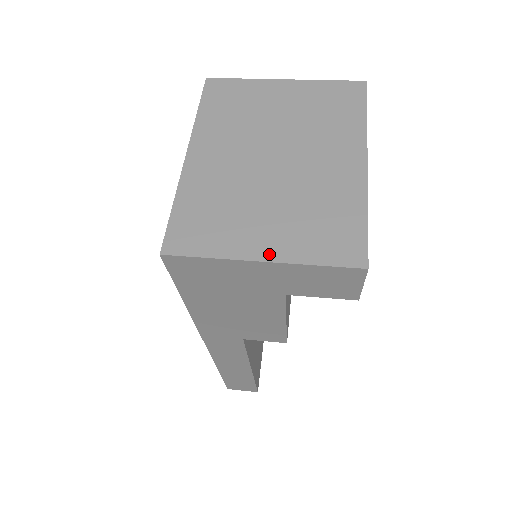
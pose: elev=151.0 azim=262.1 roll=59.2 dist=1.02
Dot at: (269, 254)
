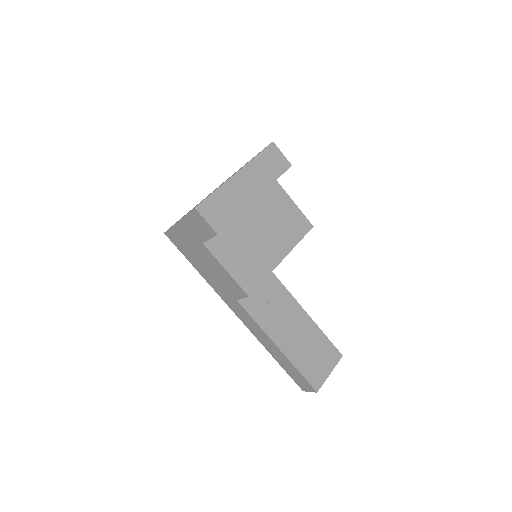
Dot at: occluded
